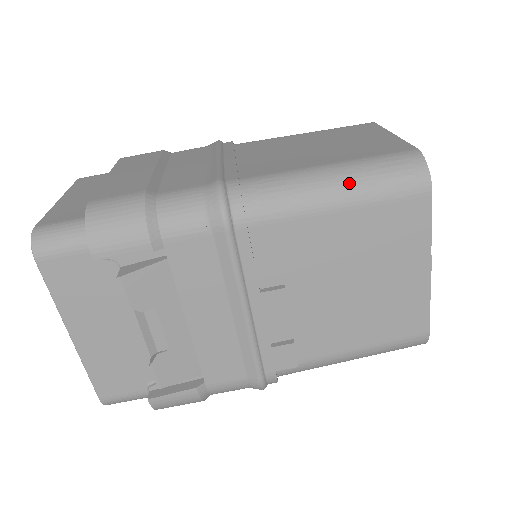
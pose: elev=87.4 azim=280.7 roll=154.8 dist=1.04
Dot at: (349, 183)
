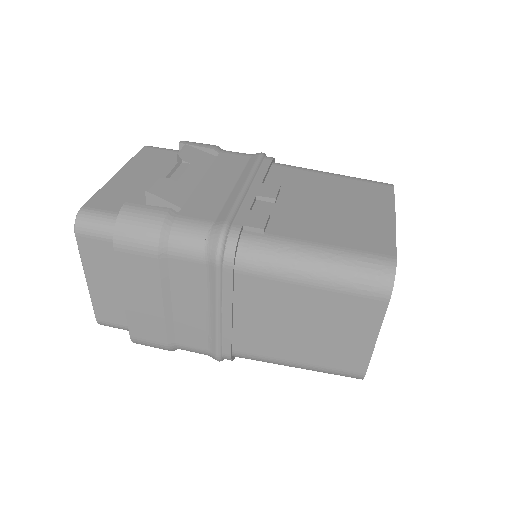
Dot at: occluded
